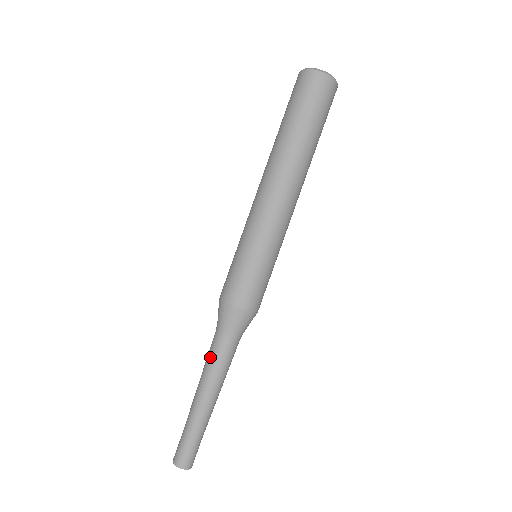
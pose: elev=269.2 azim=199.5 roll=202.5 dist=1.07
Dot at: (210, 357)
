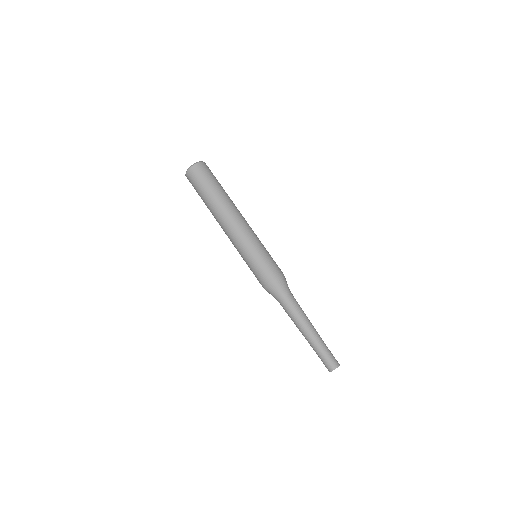
Dot at: occluded
